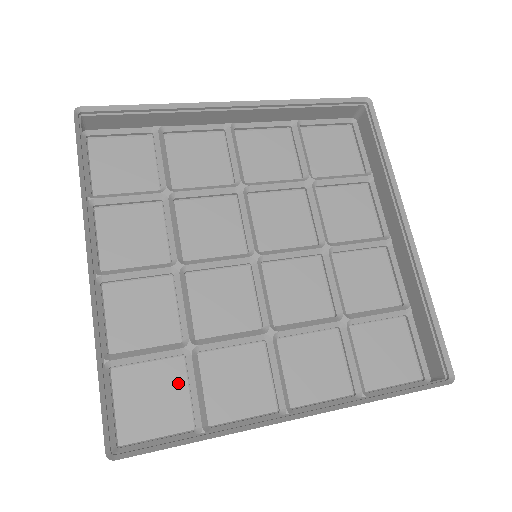
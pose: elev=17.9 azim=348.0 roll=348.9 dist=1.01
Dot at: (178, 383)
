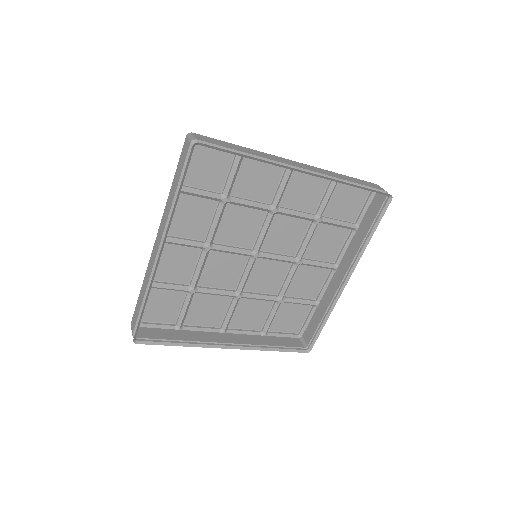
Dot at: (177, 302)
